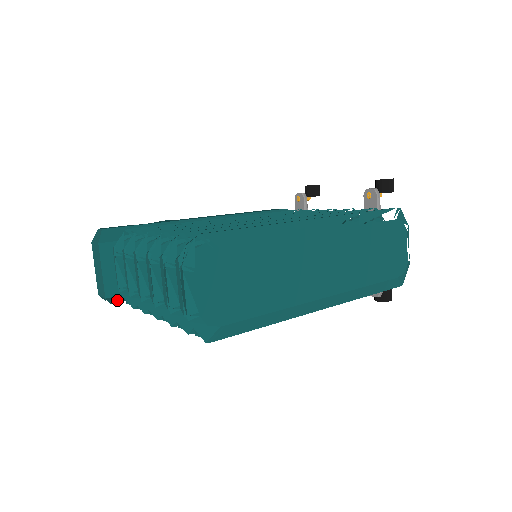
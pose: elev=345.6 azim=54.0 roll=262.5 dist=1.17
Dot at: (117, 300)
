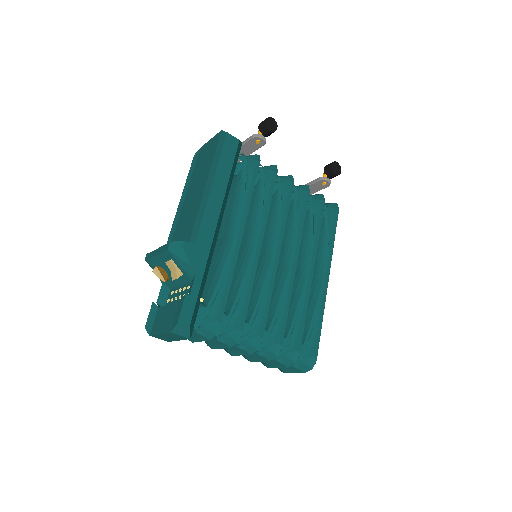
Dot at: occluded
